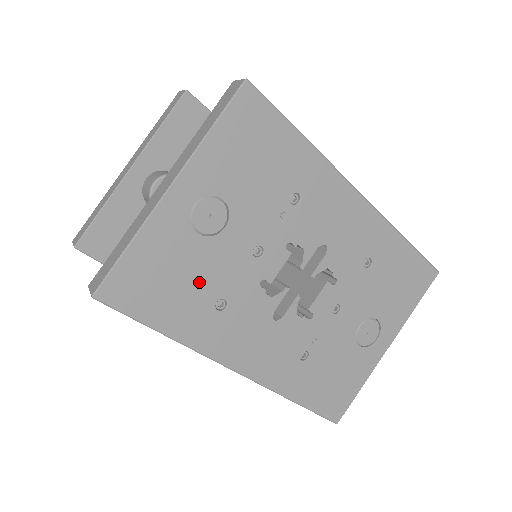
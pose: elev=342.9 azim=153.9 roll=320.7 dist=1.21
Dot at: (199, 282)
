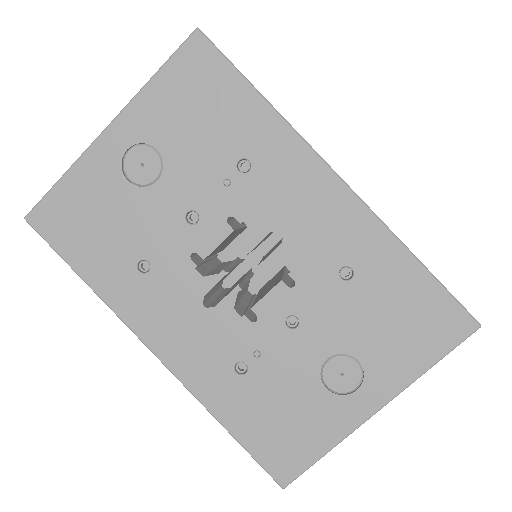
Dot at: (123, 233)
